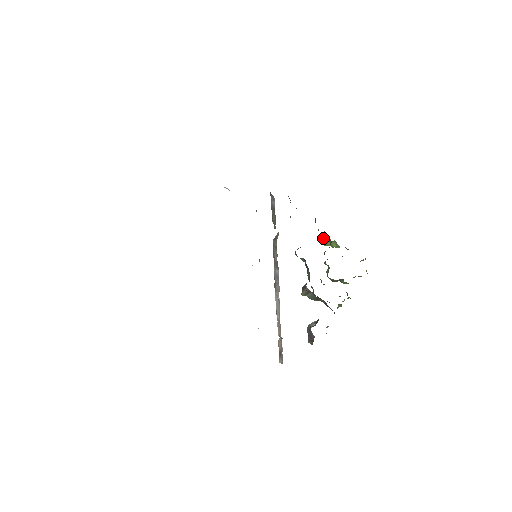
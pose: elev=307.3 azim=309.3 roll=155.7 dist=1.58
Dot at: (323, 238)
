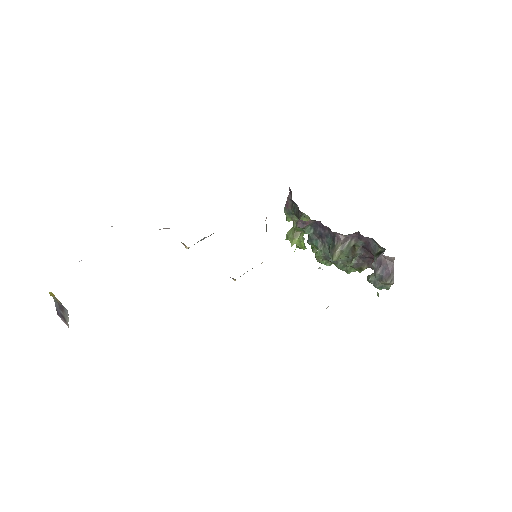
Dot at: (294, 233)
